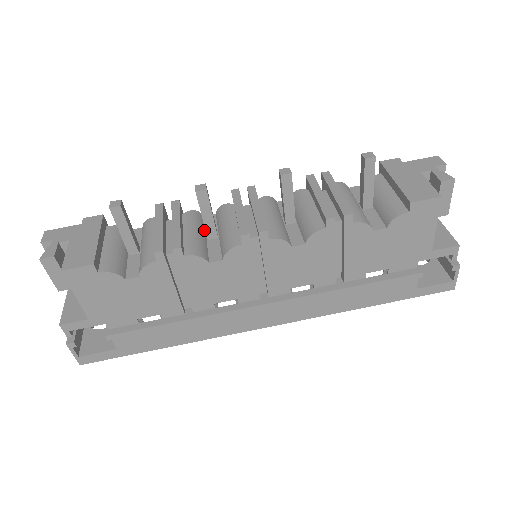
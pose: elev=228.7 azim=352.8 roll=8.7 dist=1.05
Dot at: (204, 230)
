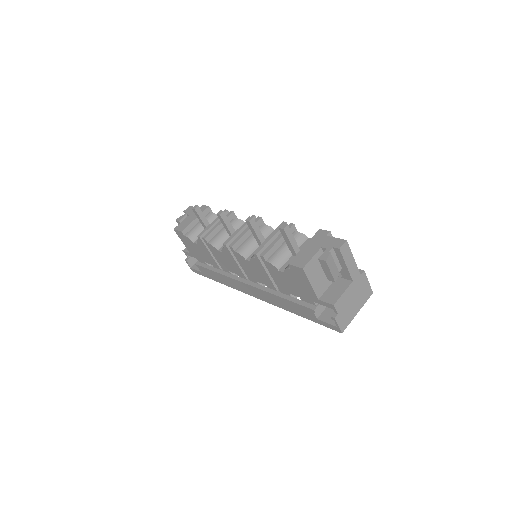
Dot at: occluded
